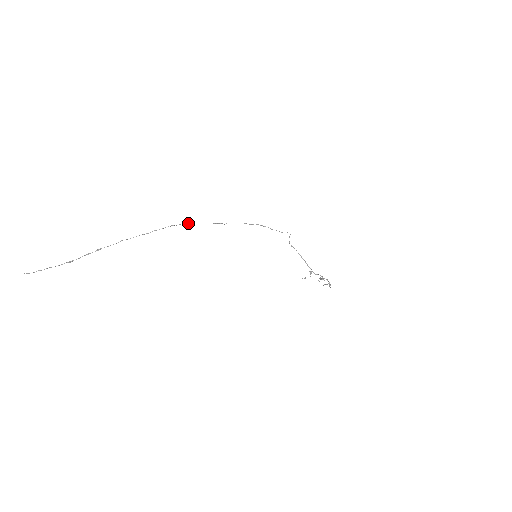
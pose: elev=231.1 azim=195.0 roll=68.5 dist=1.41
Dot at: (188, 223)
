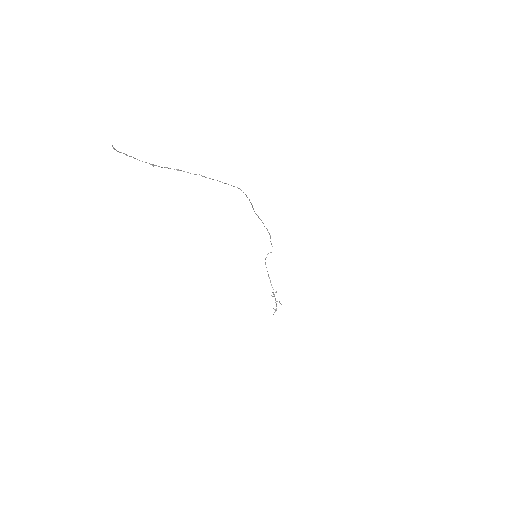
Dot at: occluded
